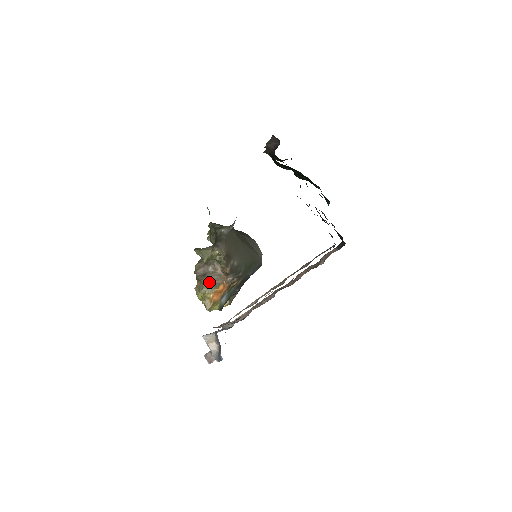
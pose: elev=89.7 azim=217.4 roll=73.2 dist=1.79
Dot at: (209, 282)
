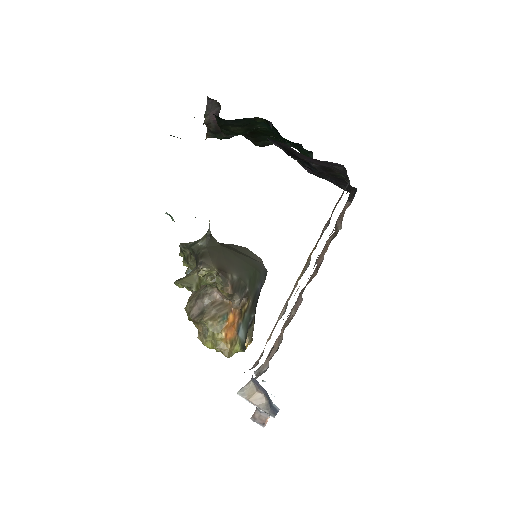
Dot at: (212, 318)
